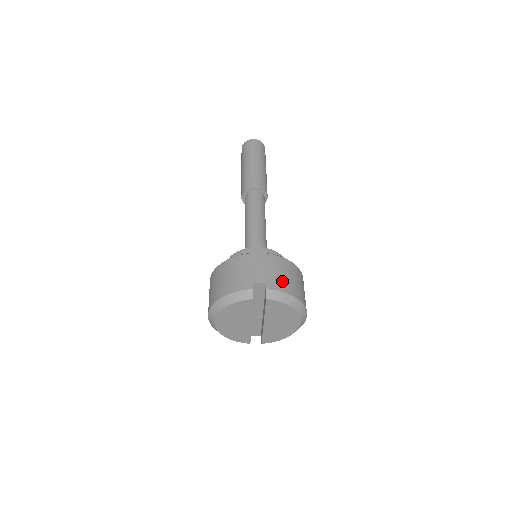
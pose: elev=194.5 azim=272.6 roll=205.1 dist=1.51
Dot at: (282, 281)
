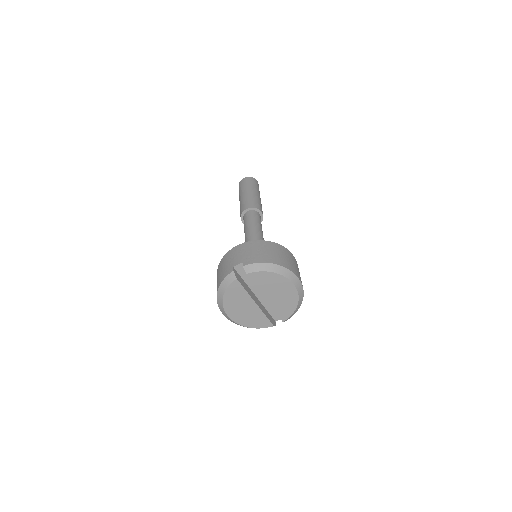
Dot at: (257, 256)
